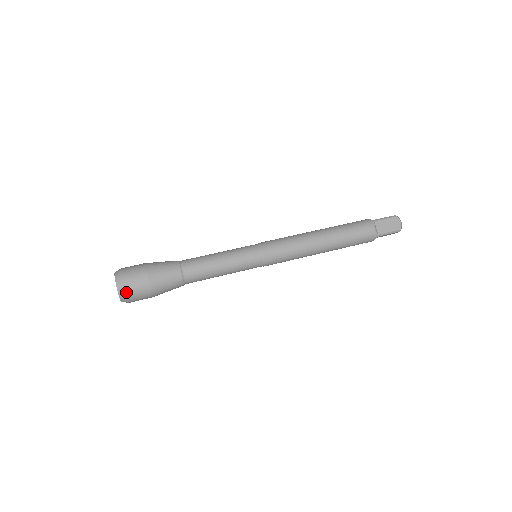
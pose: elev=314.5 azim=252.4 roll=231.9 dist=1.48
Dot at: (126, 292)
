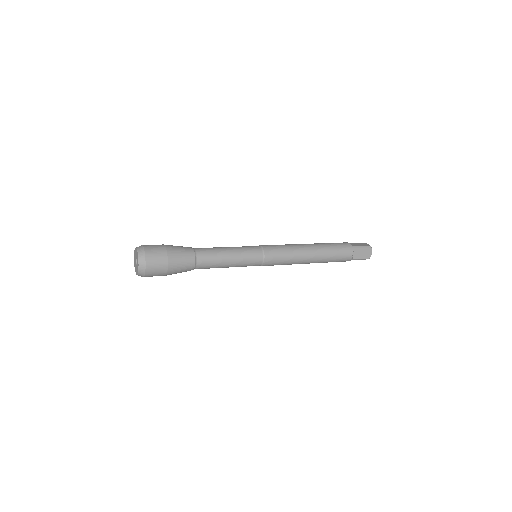
Dot at: (145, 249)
